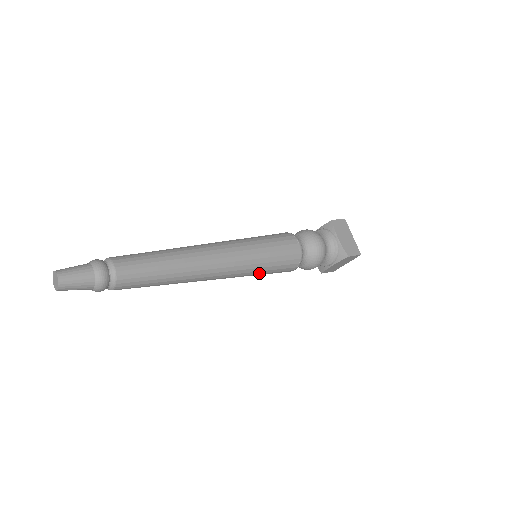
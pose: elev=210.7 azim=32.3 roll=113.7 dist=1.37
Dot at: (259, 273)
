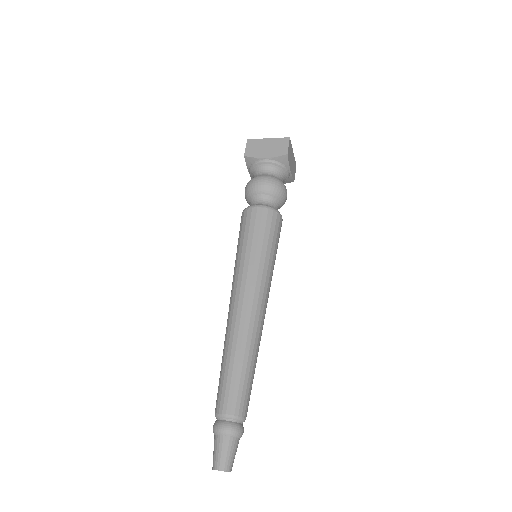
Dot at: occluded
